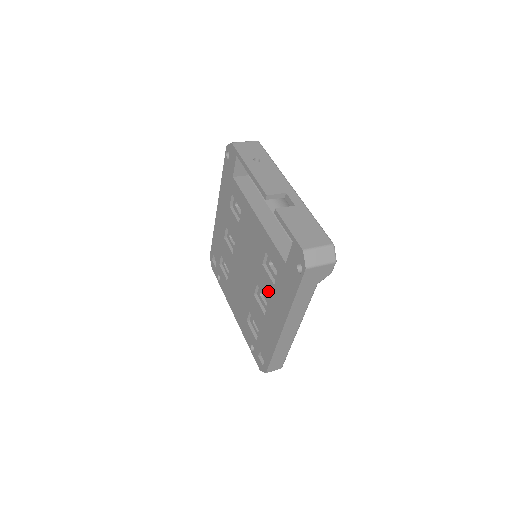
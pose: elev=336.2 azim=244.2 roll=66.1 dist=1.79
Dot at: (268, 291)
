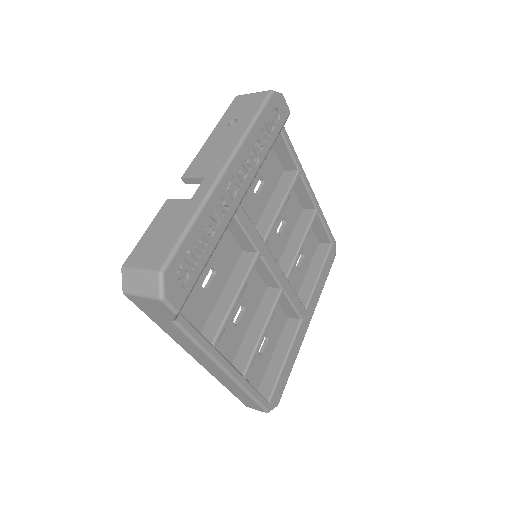
Dot at: occluded
